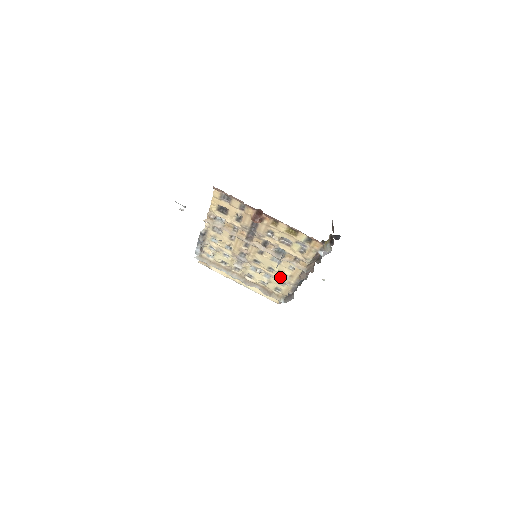
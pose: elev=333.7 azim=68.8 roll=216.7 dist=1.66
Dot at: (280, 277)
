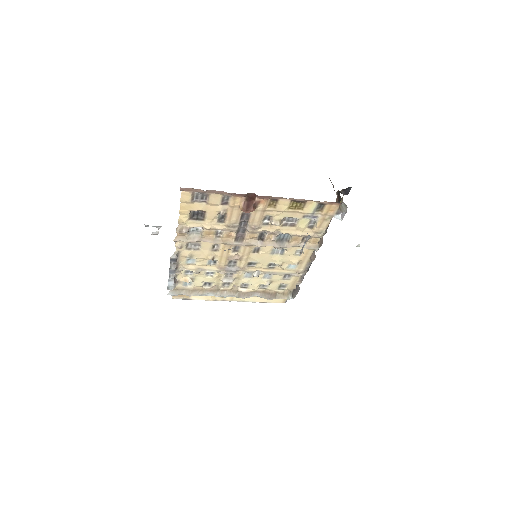
Dot at: (284, 270)
